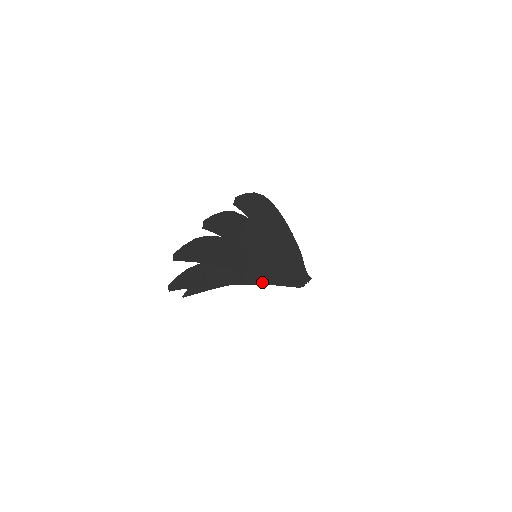
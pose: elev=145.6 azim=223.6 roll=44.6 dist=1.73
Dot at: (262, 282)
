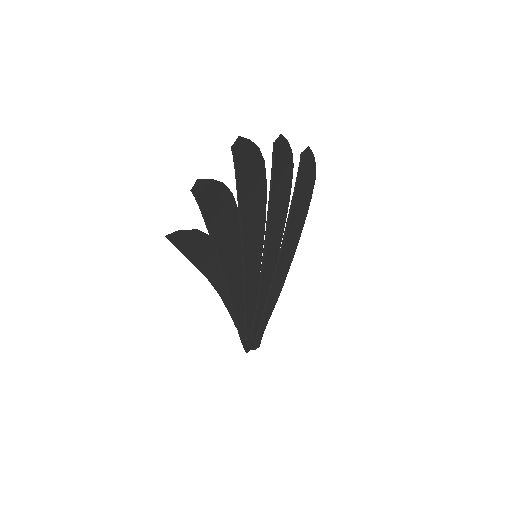
Dot at: (234, 302)
